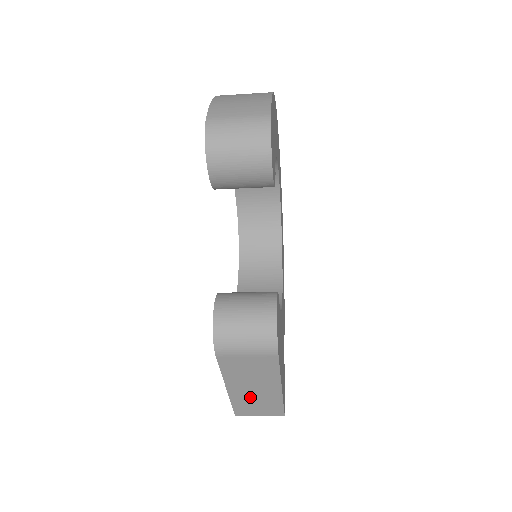
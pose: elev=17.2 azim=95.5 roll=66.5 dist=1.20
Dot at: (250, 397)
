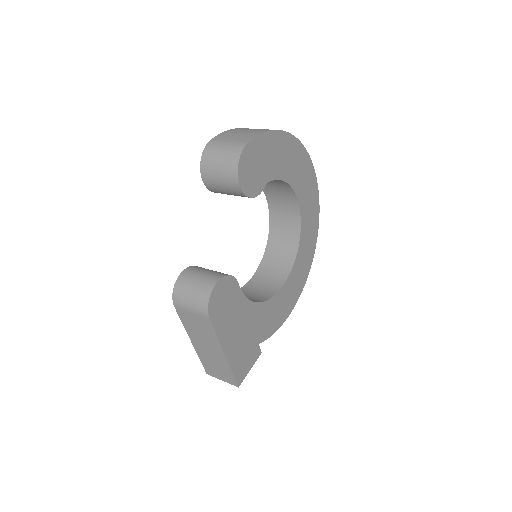
Dot at: (209, 356)
